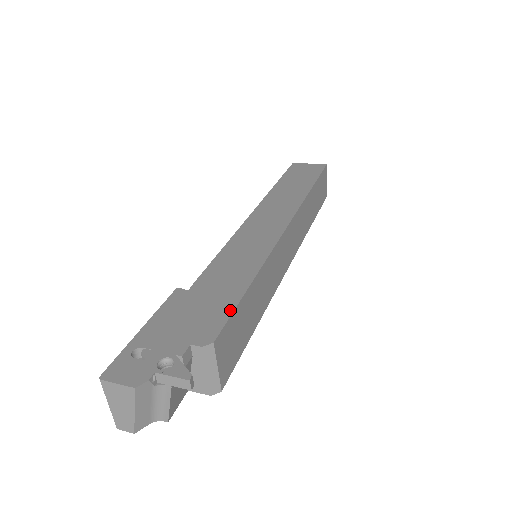
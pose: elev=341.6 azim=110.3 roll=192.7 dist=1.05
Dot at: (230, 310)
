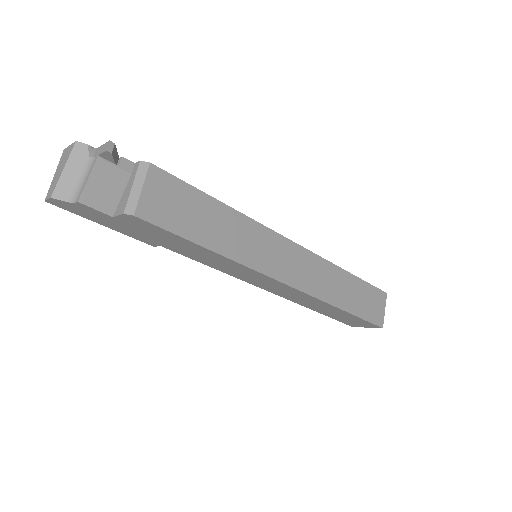
Dot at: (184, 183)
